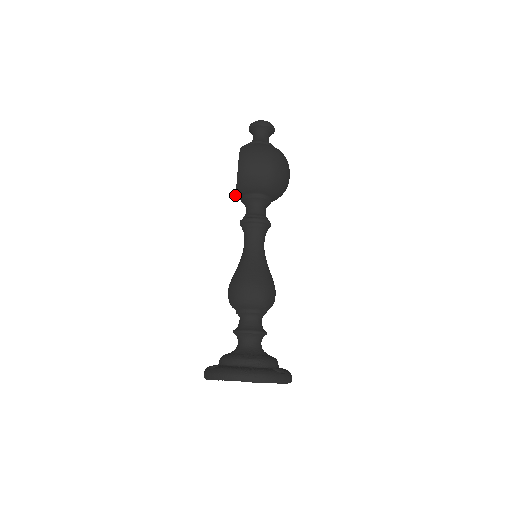
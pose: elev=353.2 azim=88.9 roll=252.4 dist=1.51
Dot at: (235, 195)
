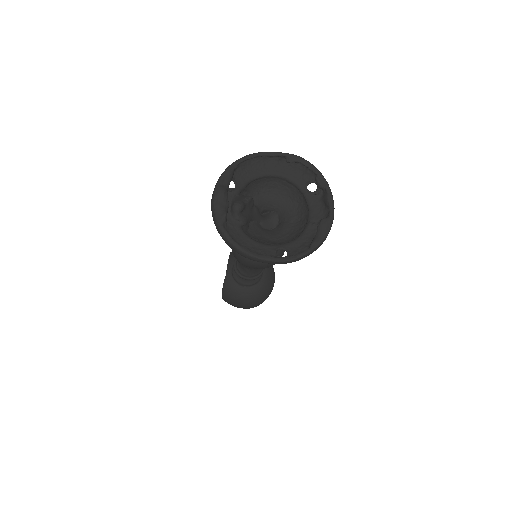
Dot at: occluded
